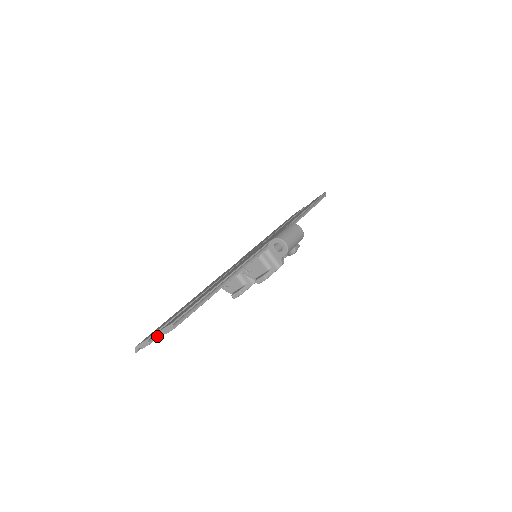
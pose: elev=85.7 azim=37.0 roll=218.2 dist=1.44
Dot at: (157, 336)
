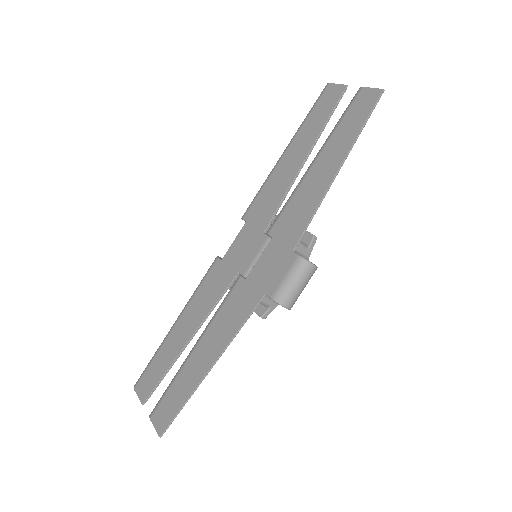
Dot at: (150, 416)
